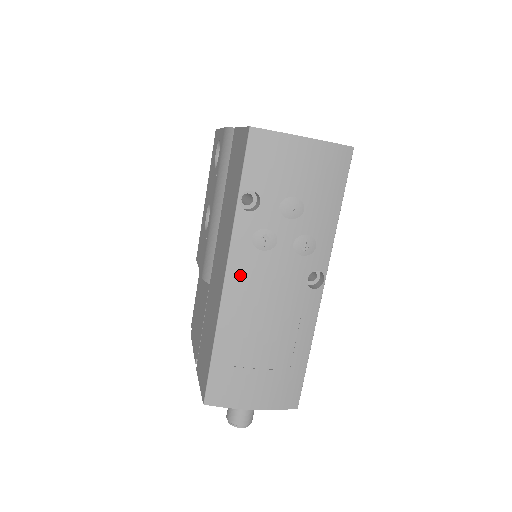
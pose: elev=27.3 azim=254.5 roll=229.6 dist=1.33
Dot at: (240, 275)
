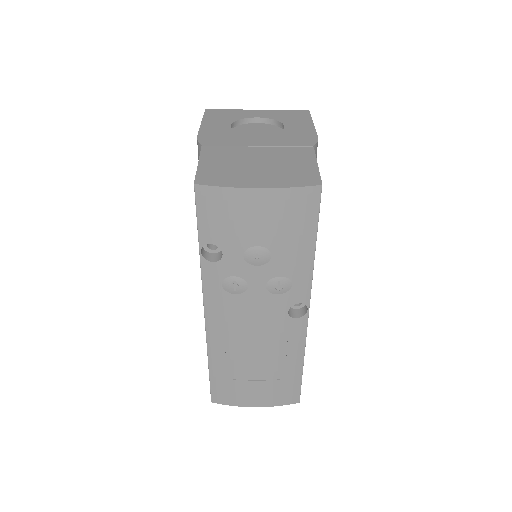
Dot at: (218, 314)
